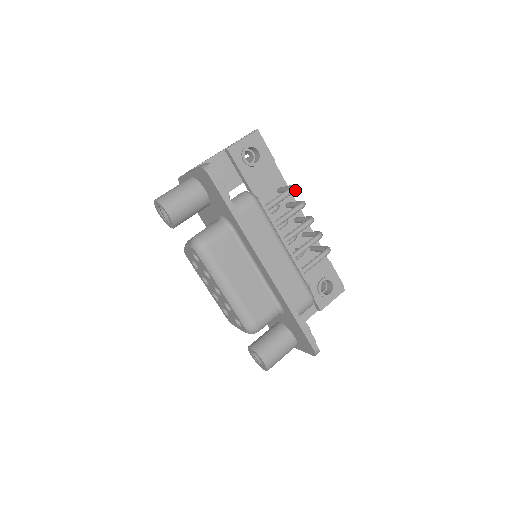
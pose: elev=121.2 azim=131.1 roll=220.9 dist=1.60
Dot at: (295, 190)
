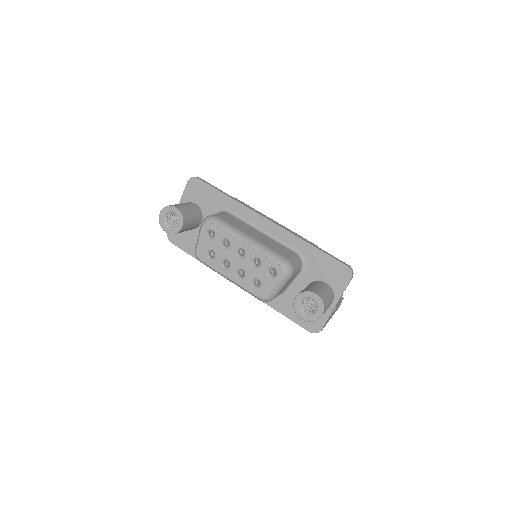
Dot at: occluded
